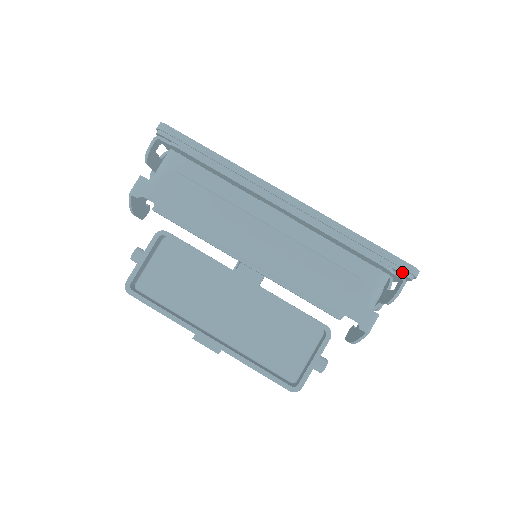
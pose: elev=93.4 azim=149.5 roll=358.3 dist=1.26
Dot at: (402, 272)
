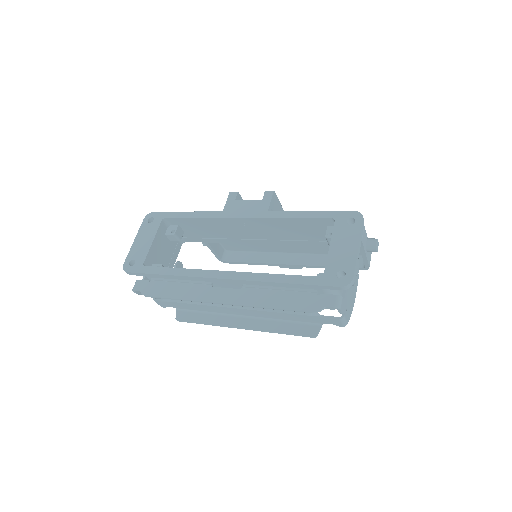
Dot at: (337, 289)
